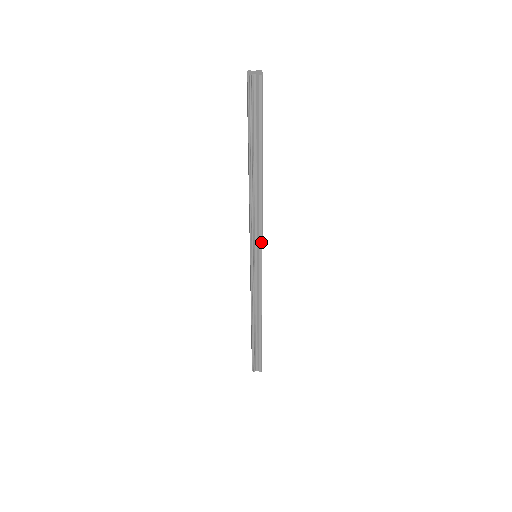
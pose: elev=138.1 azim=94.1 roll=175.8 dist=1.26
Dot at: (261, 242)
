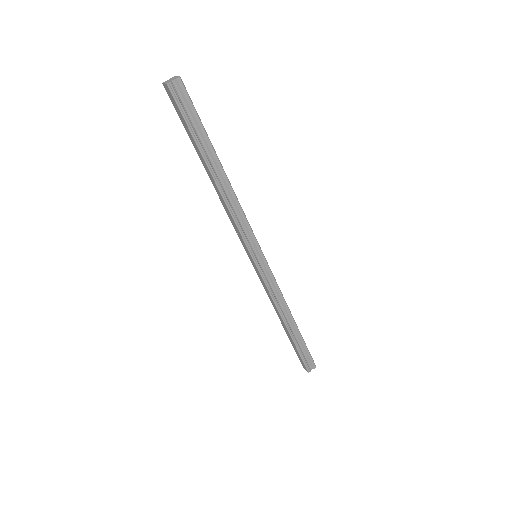
Dot at: (255, 238)
